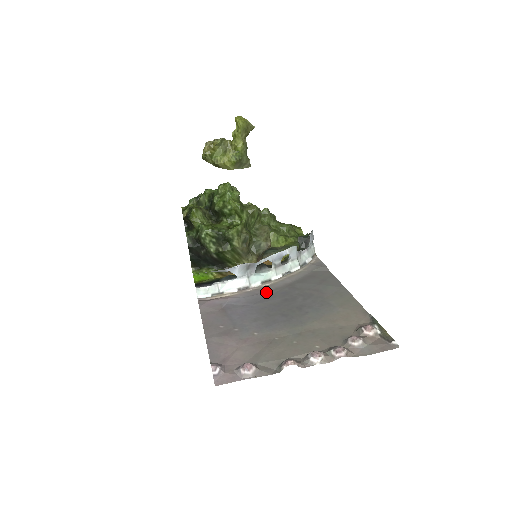
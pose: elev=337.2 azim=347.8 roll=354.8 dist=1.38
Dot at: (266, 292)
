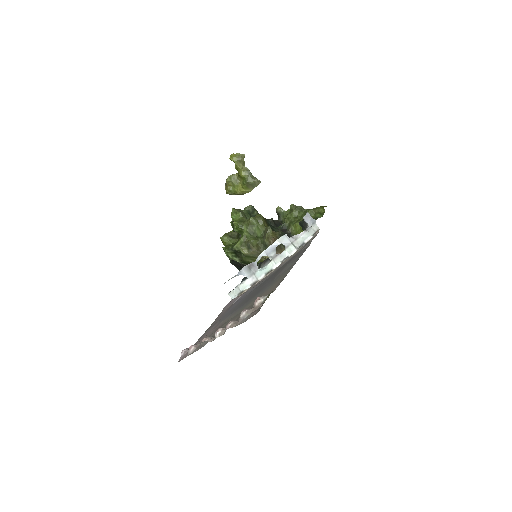
Dot at: (260, 282)
